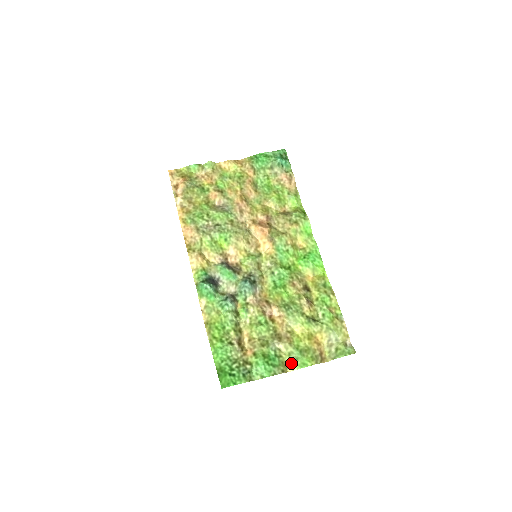
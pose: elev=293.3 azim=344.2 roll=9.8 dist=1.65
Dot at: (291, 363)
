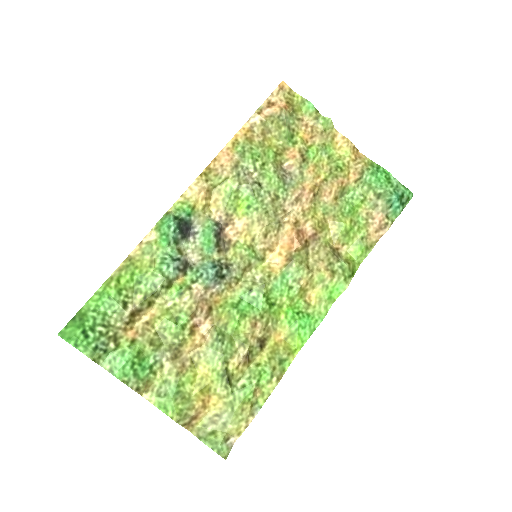
Dot at: (155, 391)
